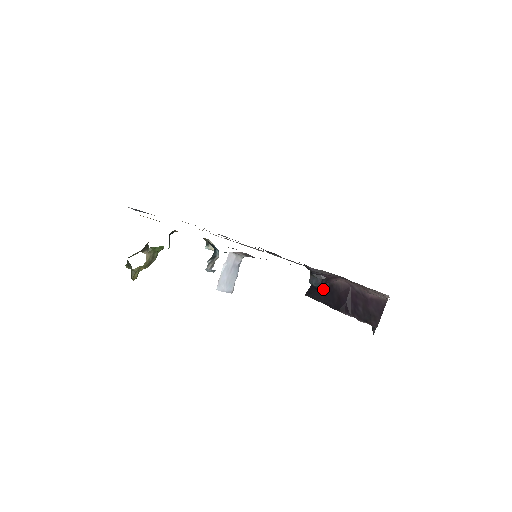
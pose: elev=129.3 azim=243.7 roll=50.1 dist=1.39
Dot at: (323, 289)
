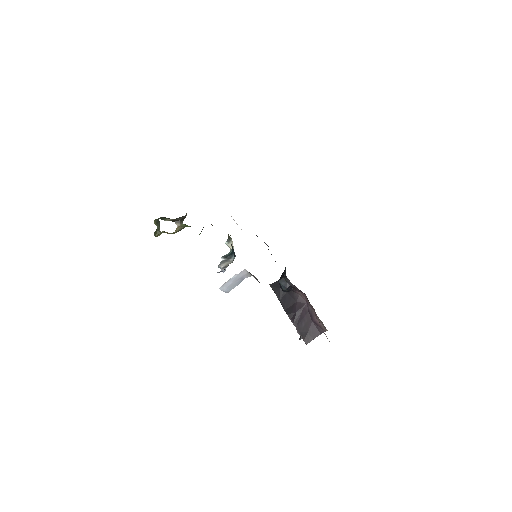
Dot at: (286, 291)
